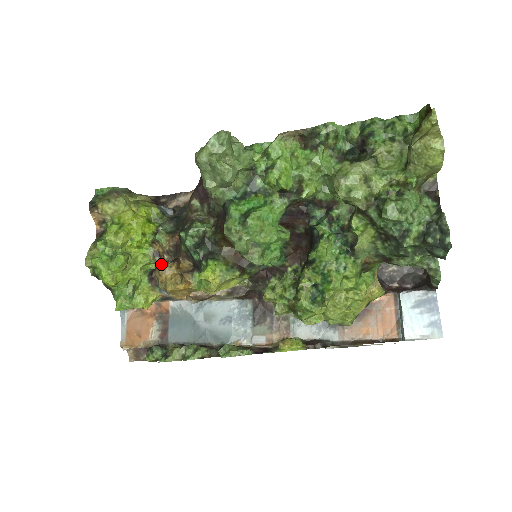
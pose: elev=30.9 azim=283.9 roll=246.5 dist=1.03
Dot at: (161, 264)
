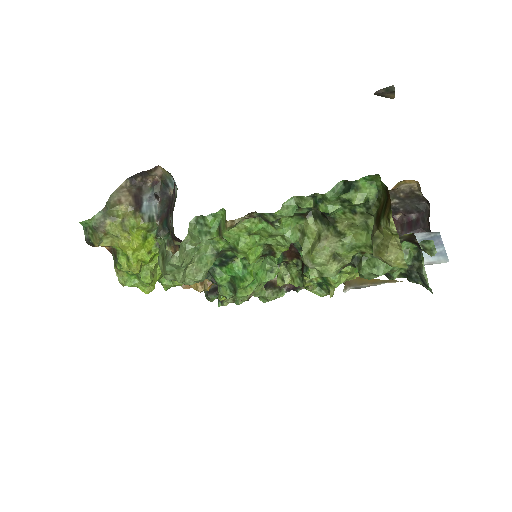
Dot at: occluded
